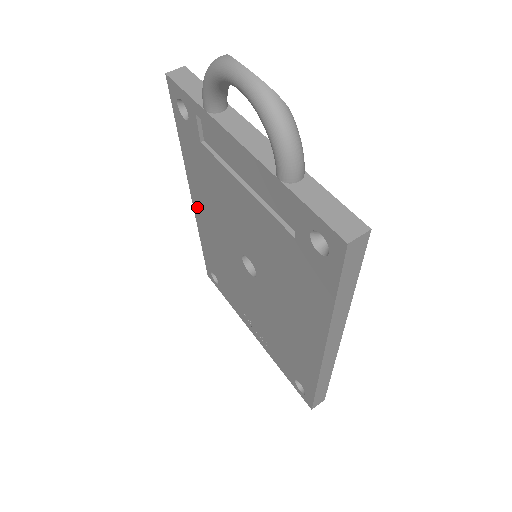
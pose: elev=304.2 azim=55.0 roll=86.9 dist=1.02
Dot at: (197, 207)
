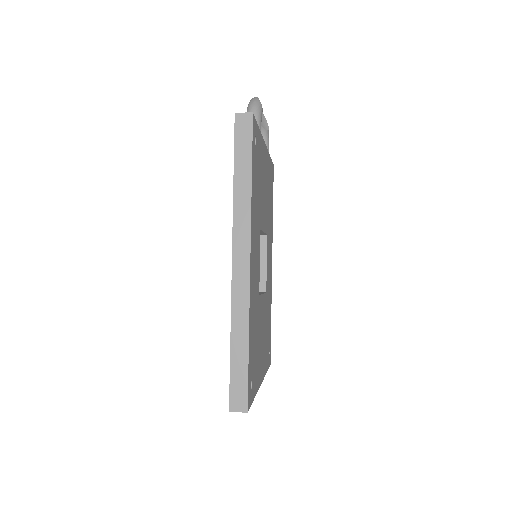
Dot at: occluded
